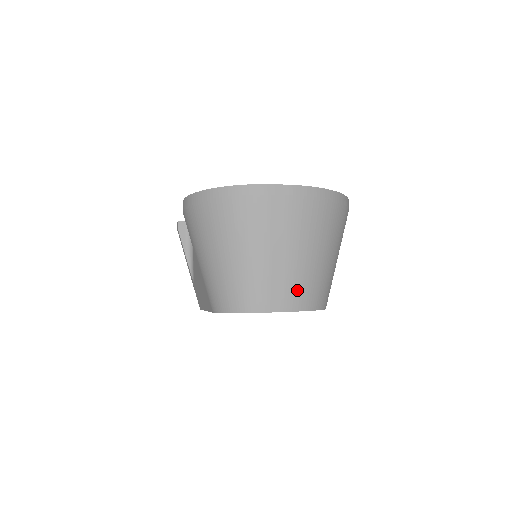
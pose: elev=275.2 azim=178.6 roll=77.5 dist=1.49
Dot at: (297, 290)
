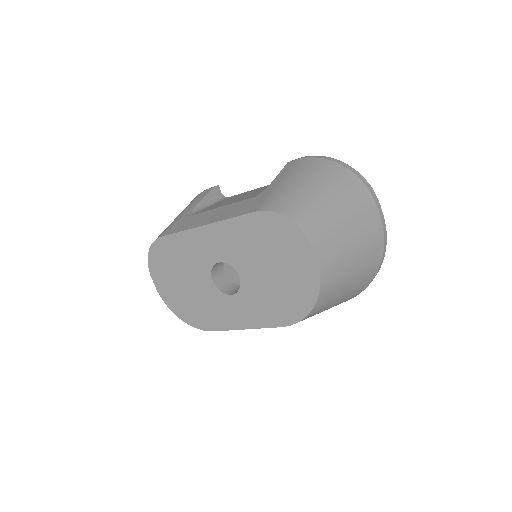
Dot at: (333, 266)
